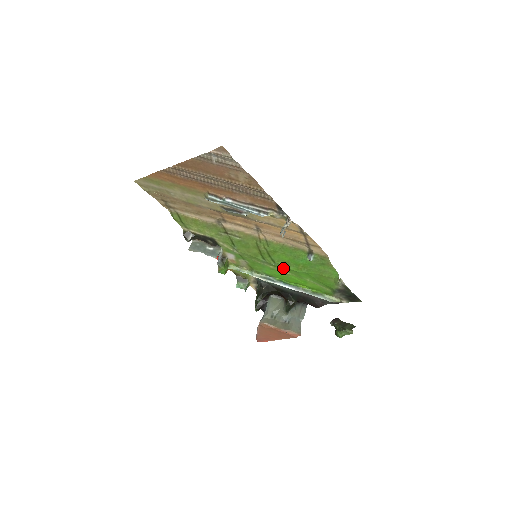
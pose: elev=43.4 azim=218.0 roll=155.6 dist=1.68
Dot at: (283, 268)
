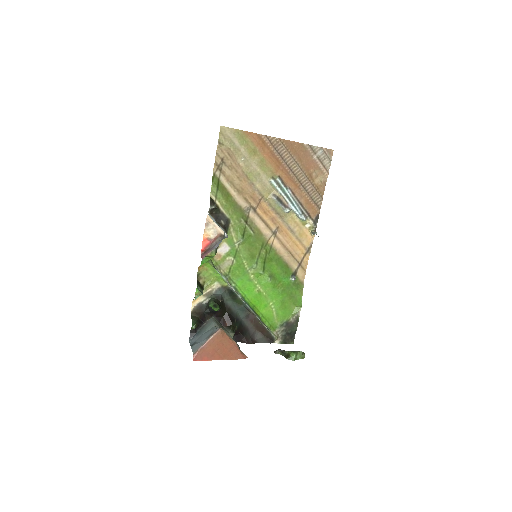
Dot at: (263, 281)
